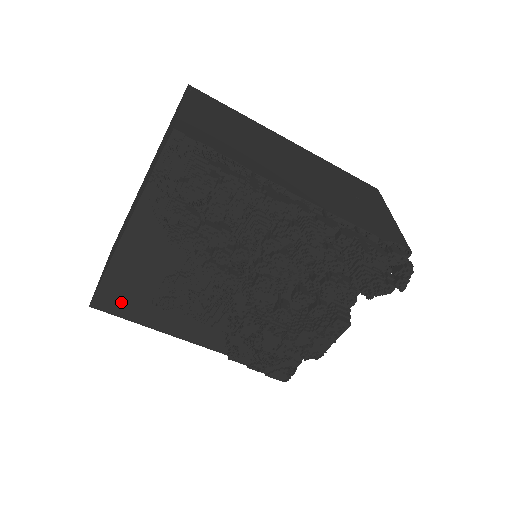
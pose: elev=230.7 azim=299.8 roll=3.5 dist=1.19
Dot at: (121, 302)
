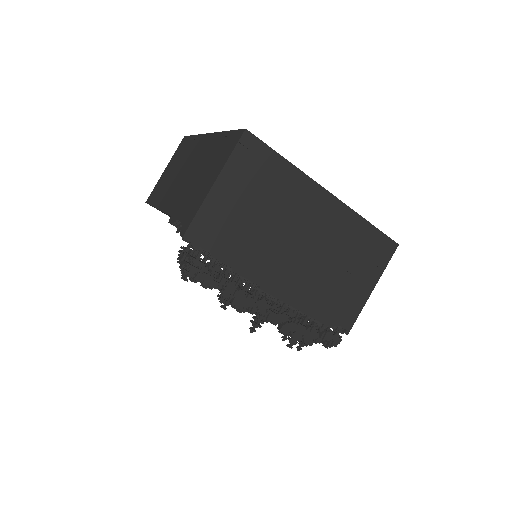
Dot at: occluded
